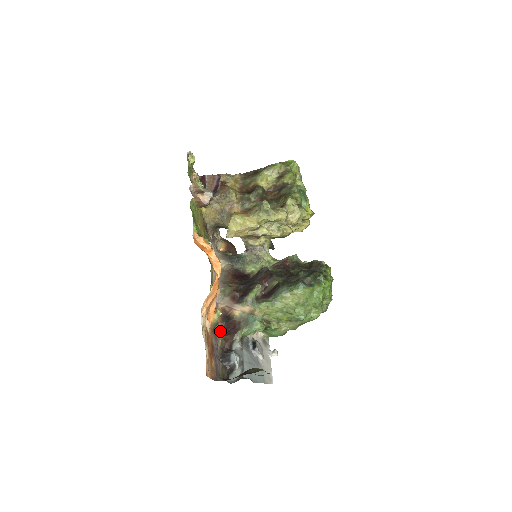
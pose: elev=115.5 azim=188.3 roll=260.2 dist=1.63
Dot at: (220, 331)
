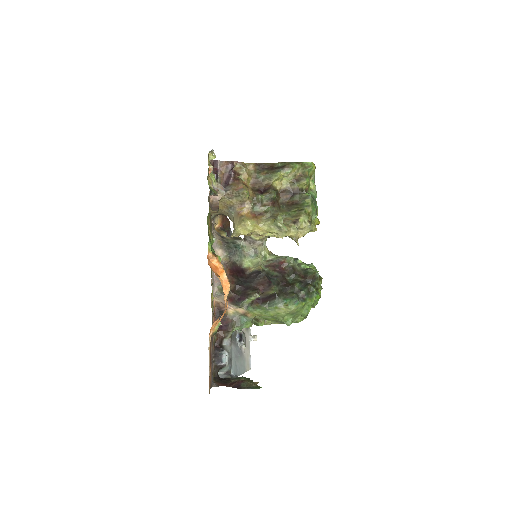
Dot at: occluded
